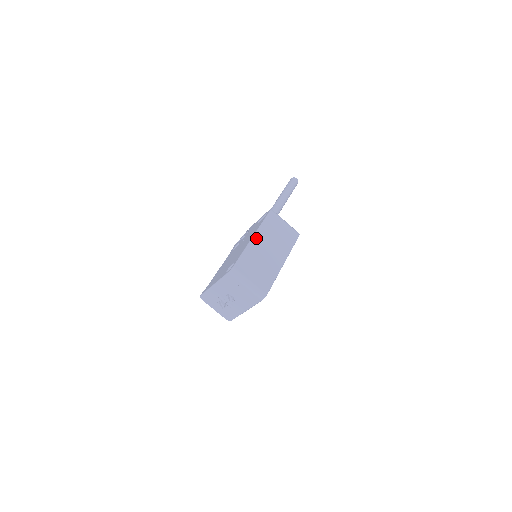
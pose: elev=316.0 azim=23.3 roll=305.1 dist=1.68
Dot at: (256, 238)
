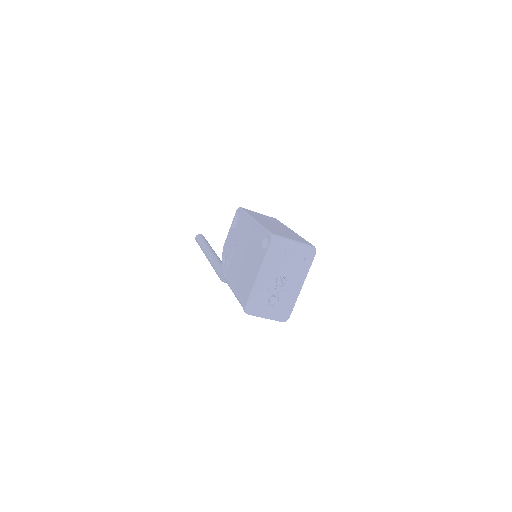
Dot at: (257, 220)
